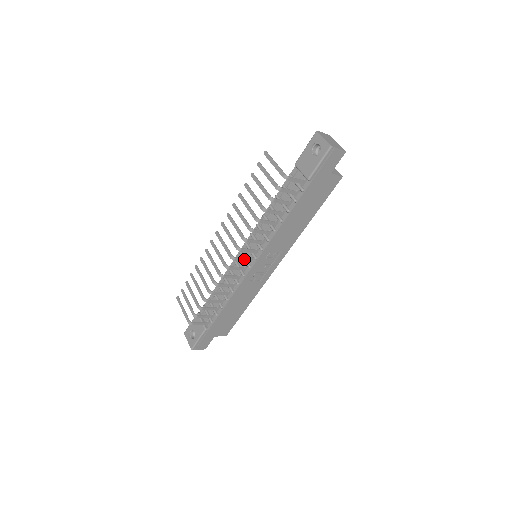
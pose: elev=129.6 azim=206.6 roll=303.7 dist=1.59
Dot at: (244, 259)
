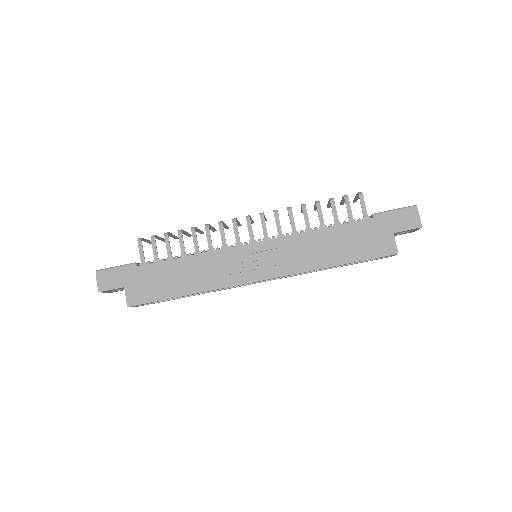
Dot at: (252, 231)
